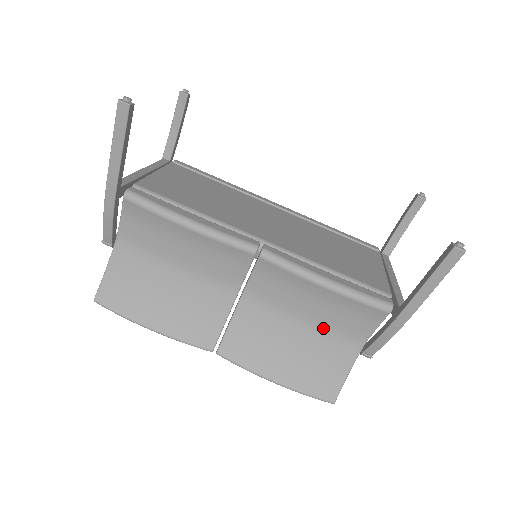
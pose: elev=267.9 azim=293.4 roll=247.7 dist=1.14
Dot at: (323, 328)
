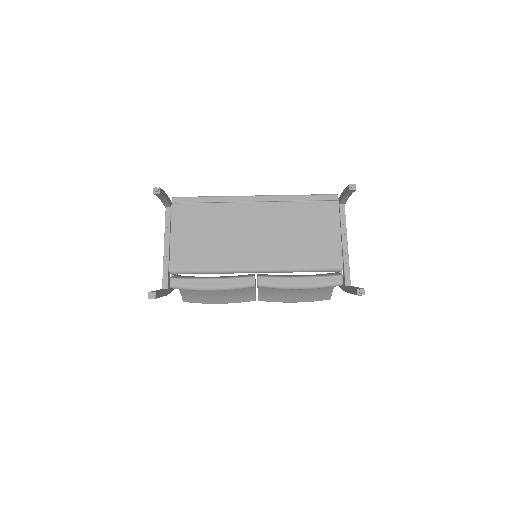
Dot at: occluded
